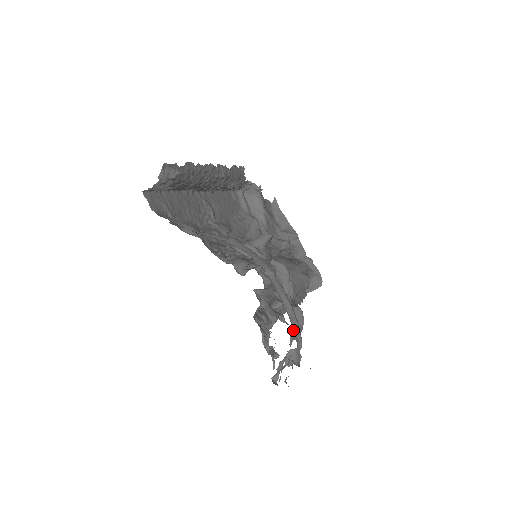
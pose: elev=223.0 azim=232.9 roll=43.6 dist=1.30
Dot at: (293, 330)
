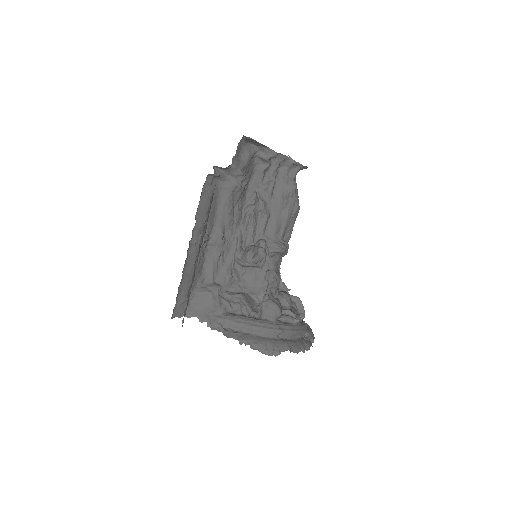
Dot at: (301, 337)
